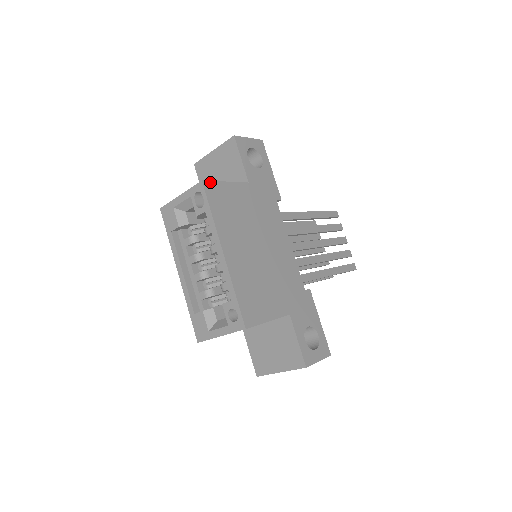
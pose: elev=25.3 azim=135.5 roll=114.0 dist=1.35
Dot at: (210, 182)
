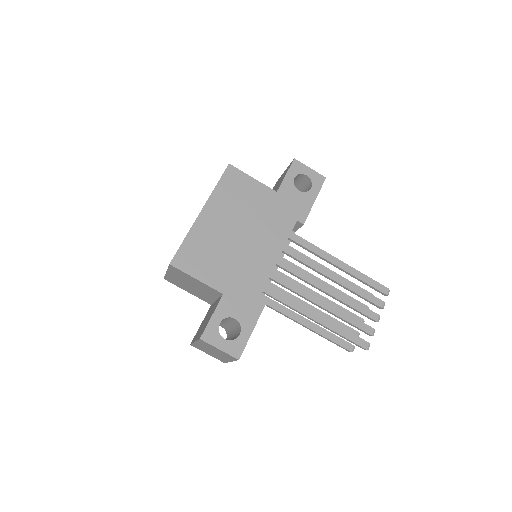
Dot at: (236, 169)
